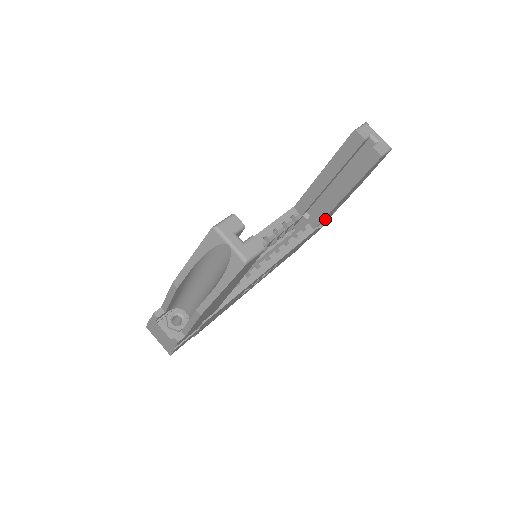
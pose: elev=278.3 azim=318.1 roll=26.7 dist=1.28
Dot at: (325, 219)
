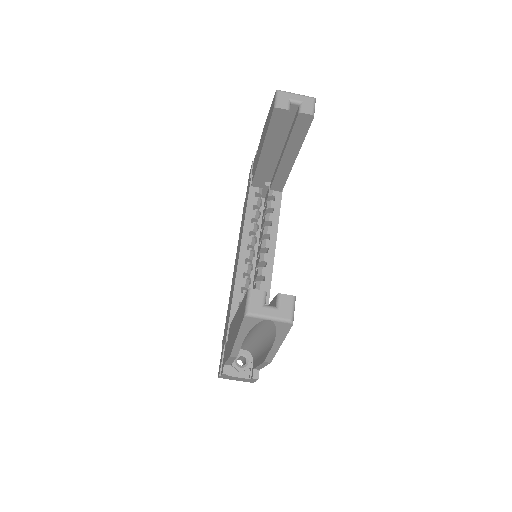
Dot at: occluded
